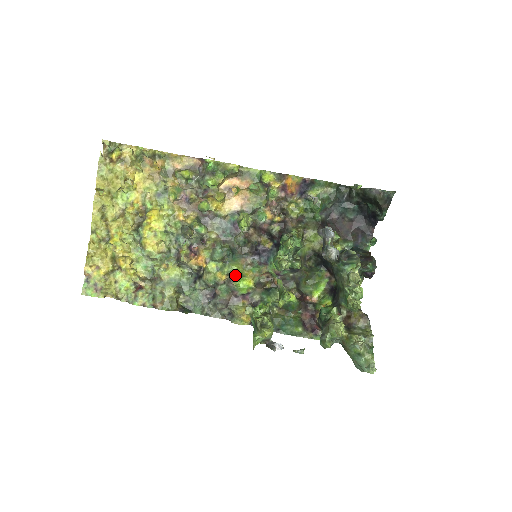
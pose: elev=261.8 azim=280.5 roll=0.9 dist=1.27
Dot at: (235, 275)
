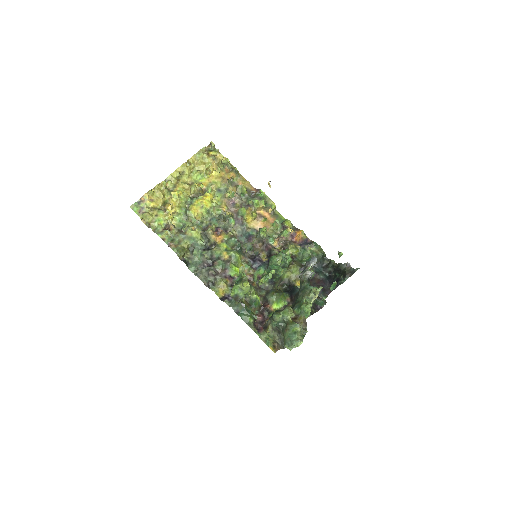
Dot at: (234, 260)
